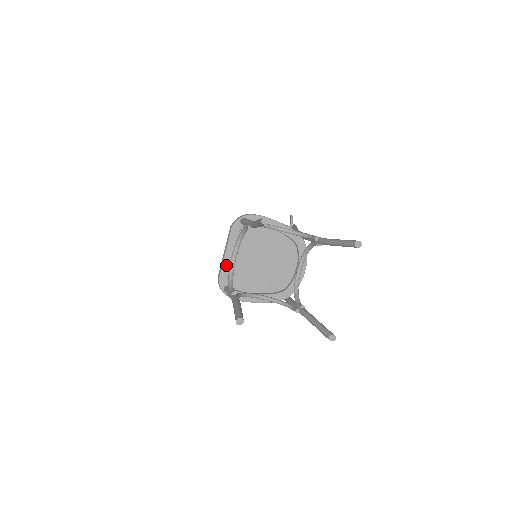
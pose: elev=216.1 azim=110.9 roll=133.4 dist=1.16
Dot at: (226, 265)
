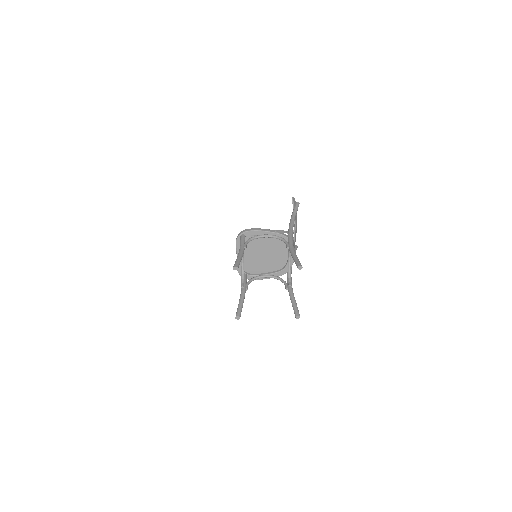
Dot at: occluded
